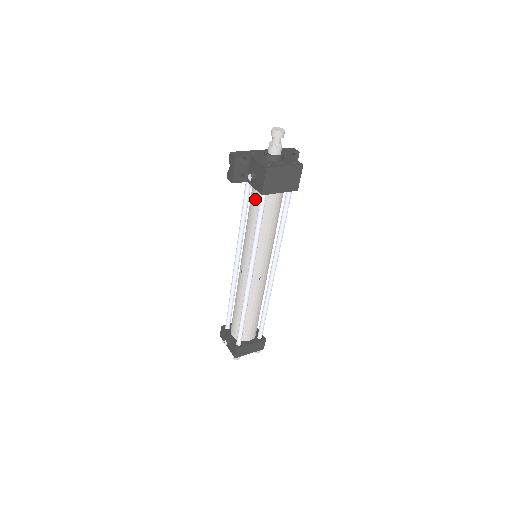
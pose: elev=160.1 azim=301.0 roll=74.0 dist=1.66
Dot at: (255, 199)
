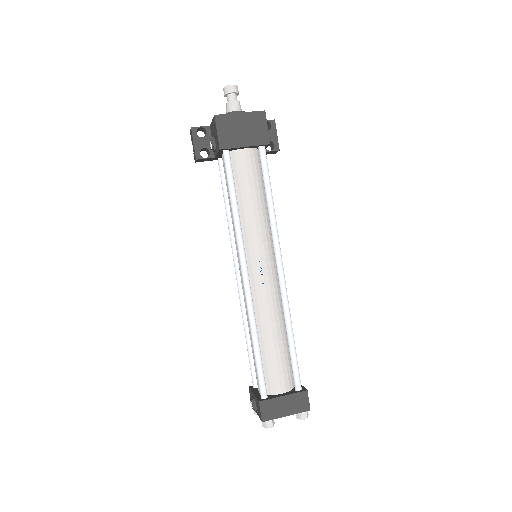
Dot at: (225, 170)
